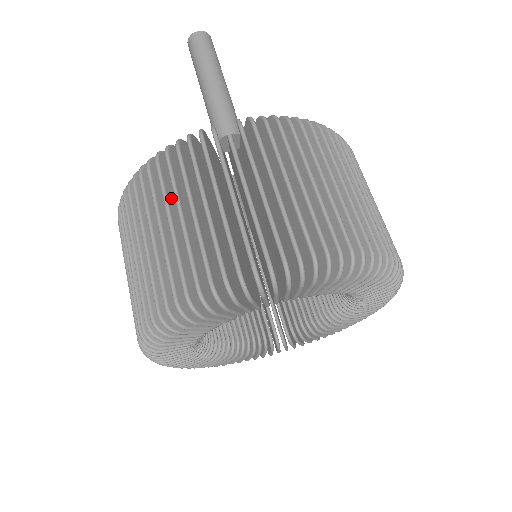
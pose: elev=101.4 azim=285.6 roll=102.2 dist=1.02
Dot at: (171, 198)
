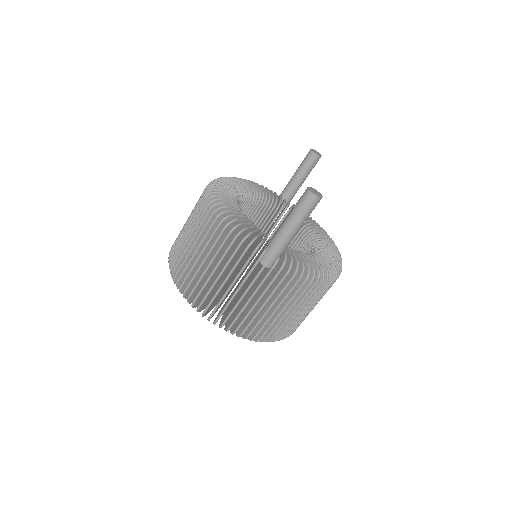
Dot at: (220, 254)
